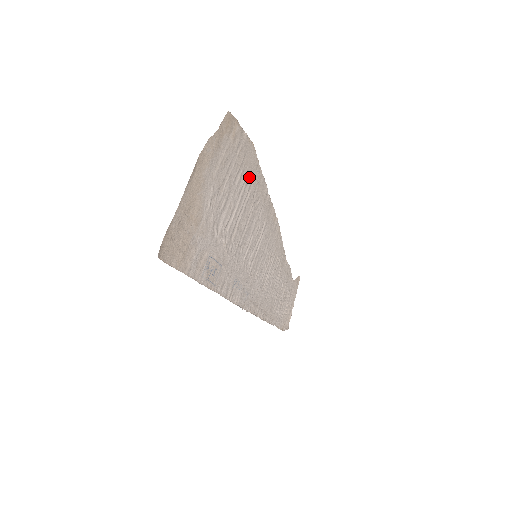
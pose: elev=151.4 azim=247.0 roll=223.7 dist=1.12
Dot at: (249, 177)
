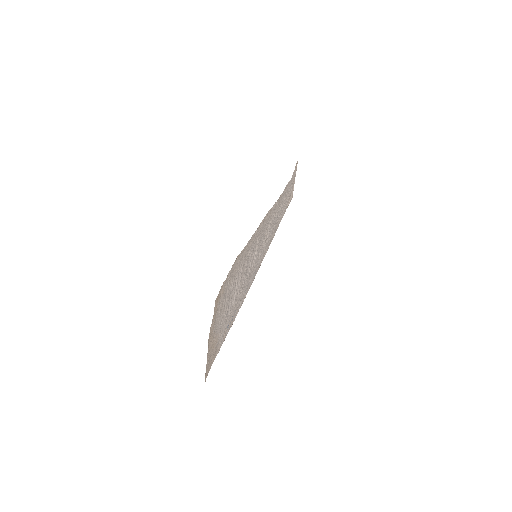
Dot at: (239, 266)
